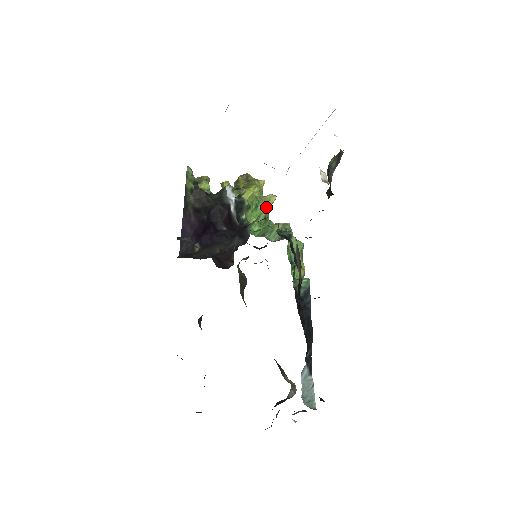
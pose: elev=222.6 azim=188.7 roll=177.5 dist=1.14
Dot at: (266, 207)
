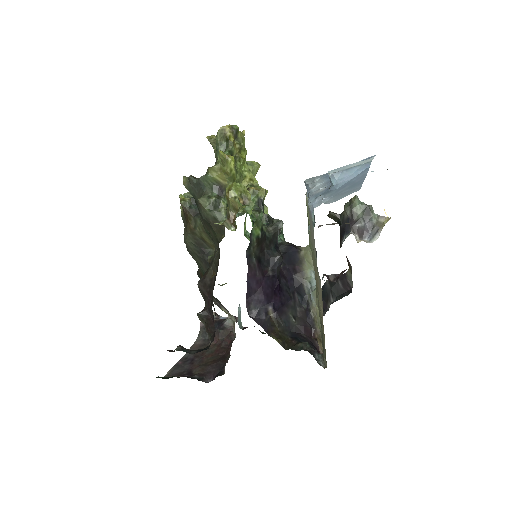
Dot at: occluded
